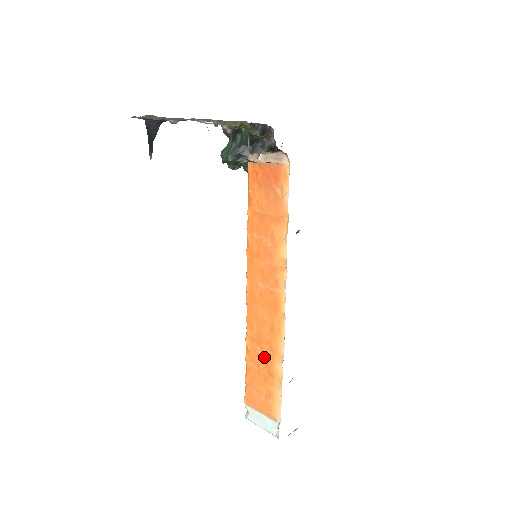
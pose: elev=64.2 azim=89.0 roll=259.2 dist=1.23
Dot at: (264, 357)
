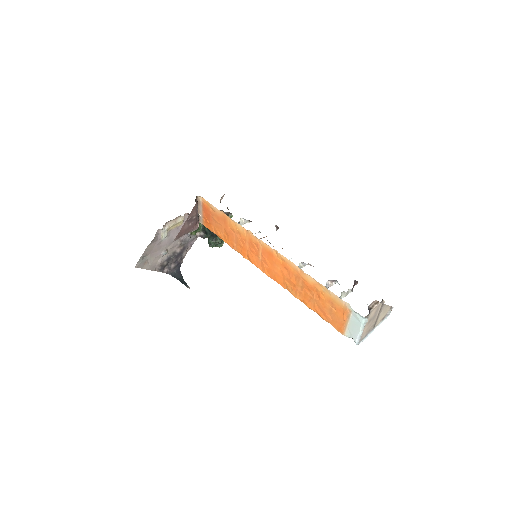
Dot at: (304, 288)
